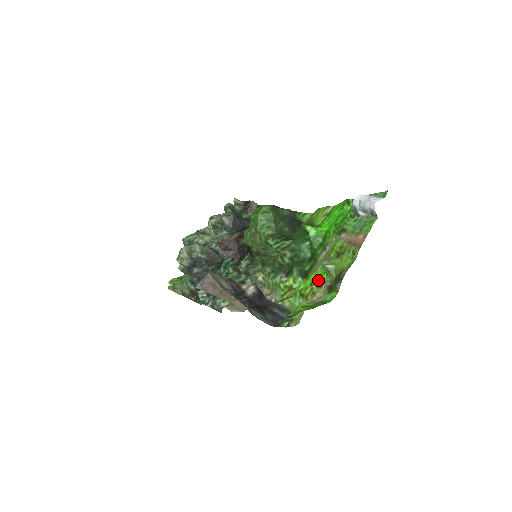
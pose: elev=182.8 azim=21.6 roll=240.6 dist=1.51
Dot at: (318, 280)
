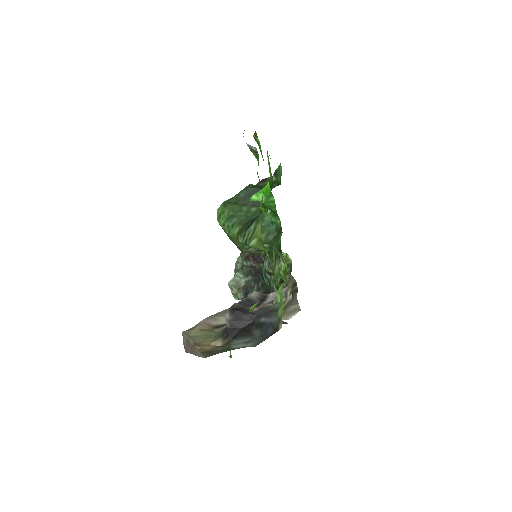
Dot at: (274, 256)
